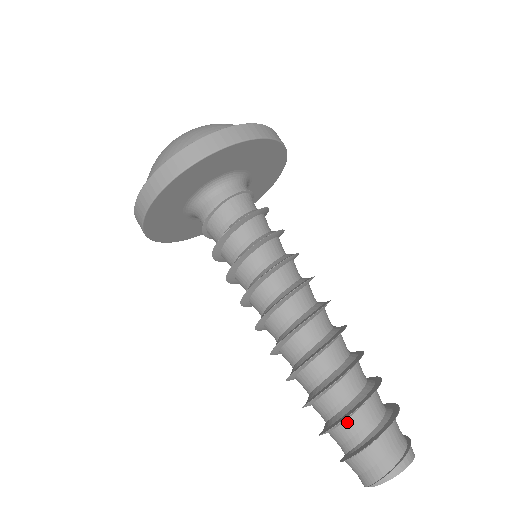
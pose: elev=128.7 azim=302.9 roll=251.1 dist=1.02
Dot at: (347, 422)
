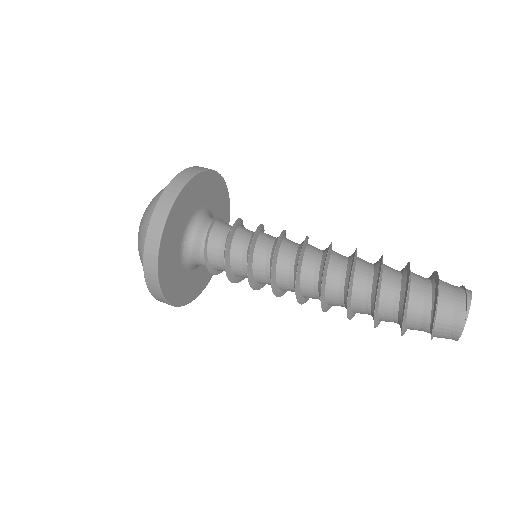
Dot at: (412, 285)
